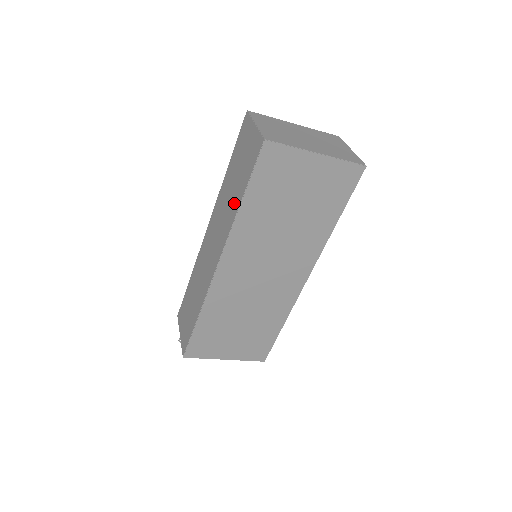
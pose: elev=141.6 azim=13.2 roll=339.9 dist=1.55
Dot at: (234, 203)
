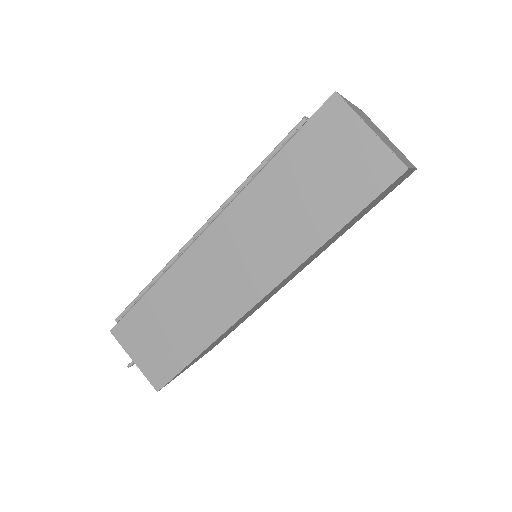
Dot at: (311, 227)
